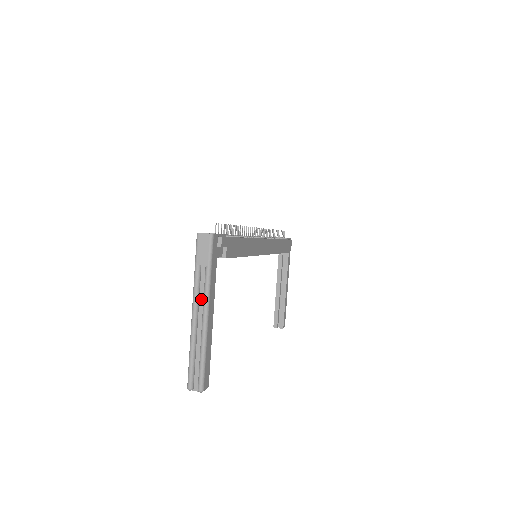
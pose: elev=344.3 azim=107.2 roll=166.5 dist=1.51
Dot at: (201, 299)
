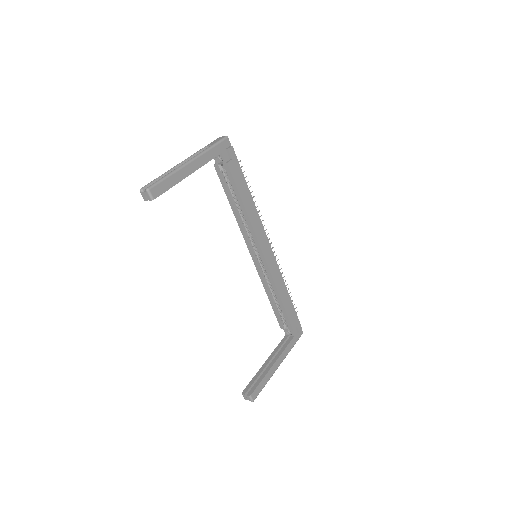
Dot at: occluded
